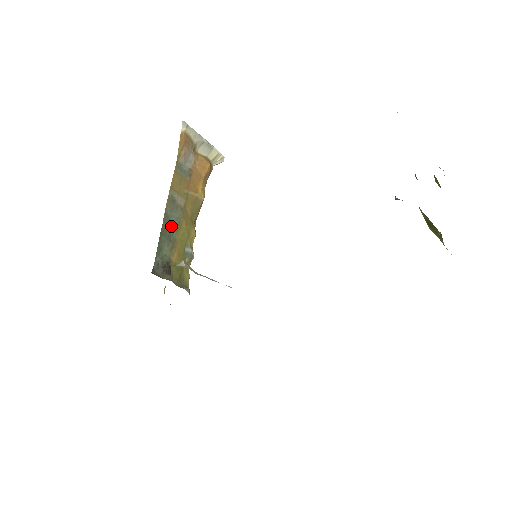
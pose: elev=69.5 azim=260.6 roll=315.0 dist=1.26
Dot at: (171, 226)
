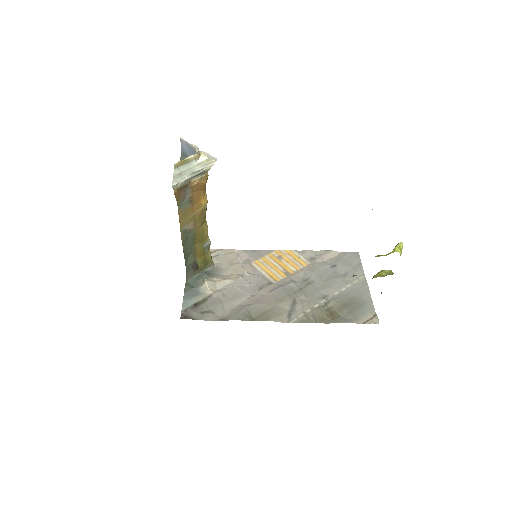
Dot at: (189, 243)
